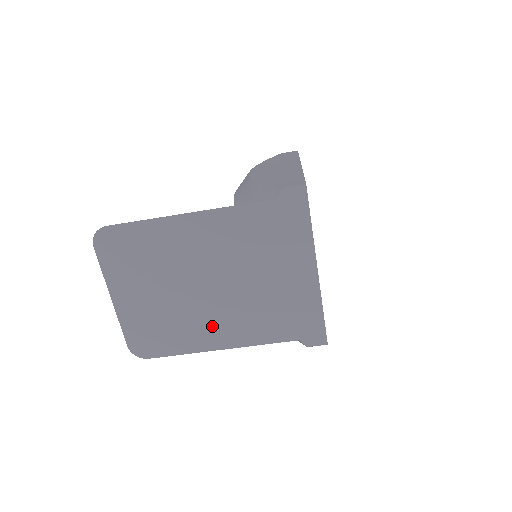
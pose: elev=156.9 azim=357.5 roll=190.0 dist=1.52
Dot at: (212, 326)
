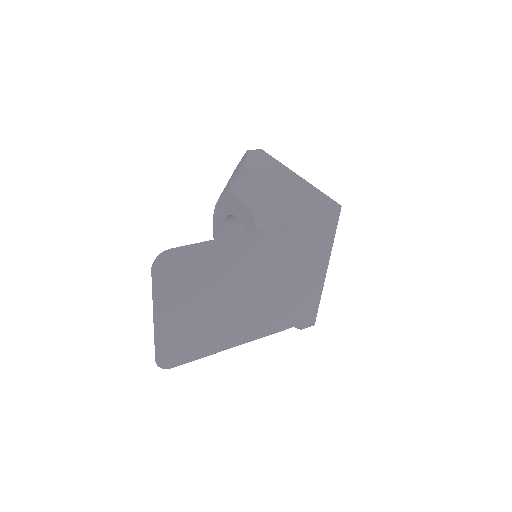
Dot at: (238, 327)
